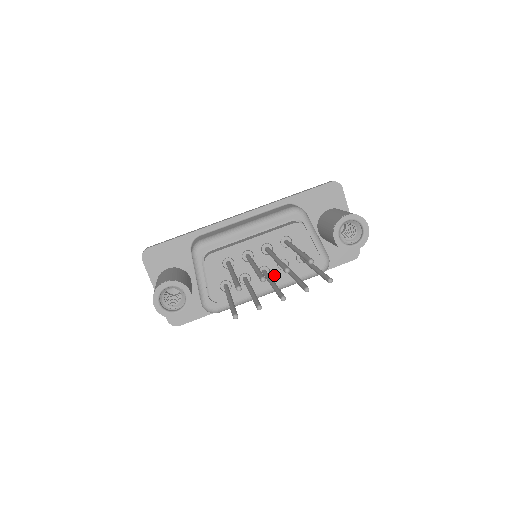
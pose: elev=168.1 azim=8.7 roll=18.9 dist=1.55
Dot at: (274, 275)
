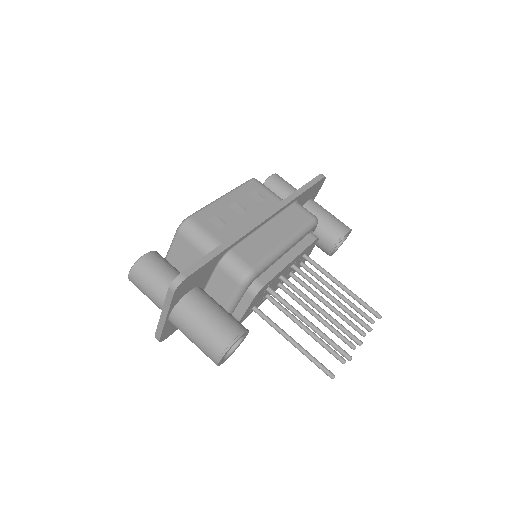
Dot at: occluded
